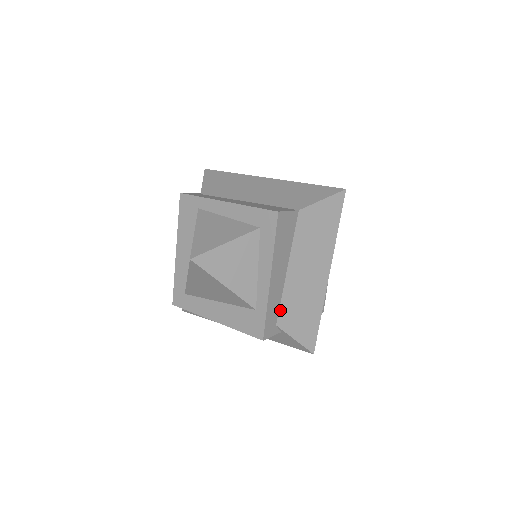
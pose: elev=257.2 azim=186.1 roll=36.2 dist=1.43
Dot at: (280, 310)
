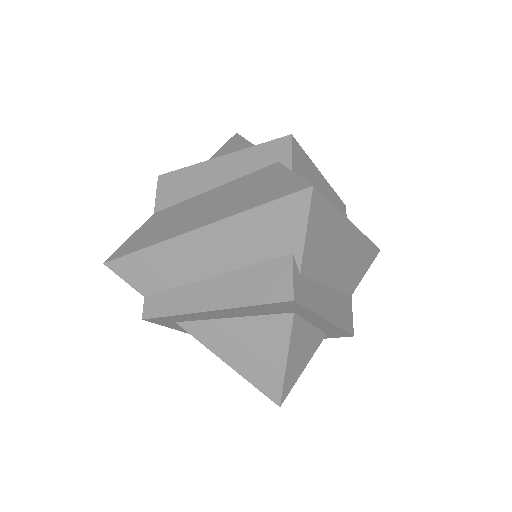
Dot at: occluded
